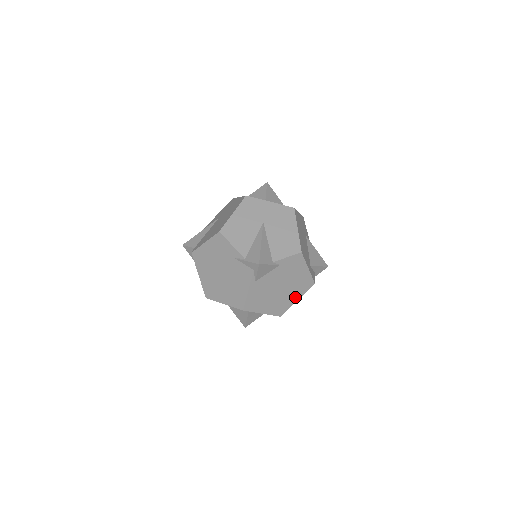
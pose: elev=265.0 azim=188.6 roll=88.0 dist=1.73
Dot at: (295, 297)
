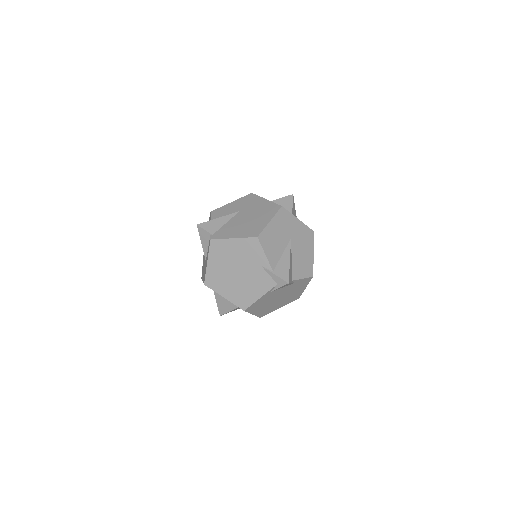
Dot at: (280, 305)
